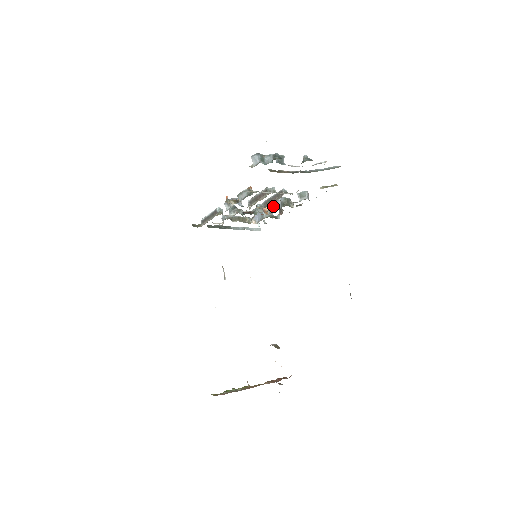
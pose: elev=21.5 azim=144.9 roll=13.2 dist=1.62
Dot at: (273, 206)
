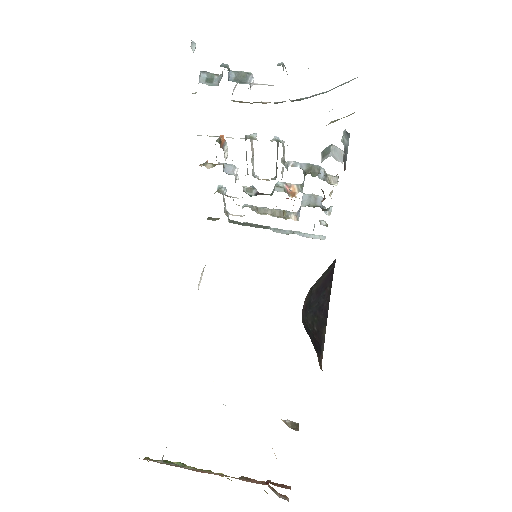
Dot at: occluded
